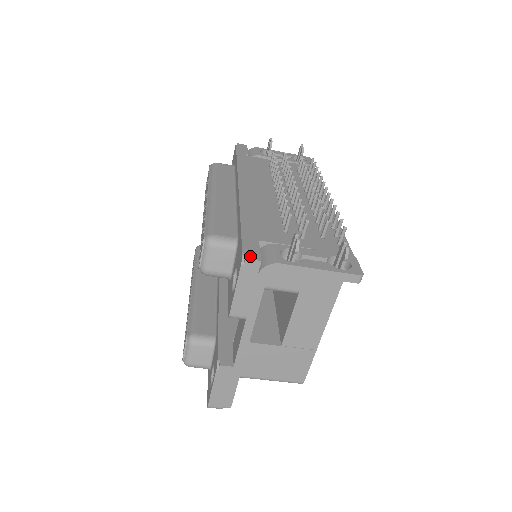
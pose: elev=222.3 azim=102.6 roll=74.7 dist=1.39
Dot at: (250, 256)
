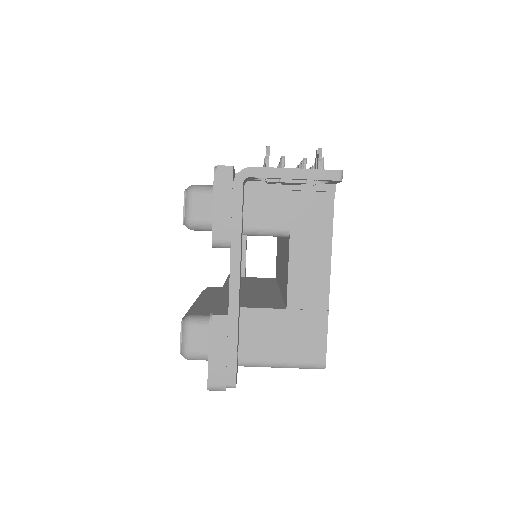
Dot at: (222, 166)
